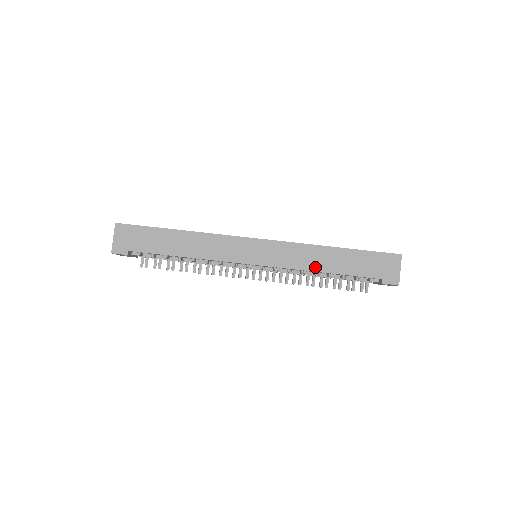
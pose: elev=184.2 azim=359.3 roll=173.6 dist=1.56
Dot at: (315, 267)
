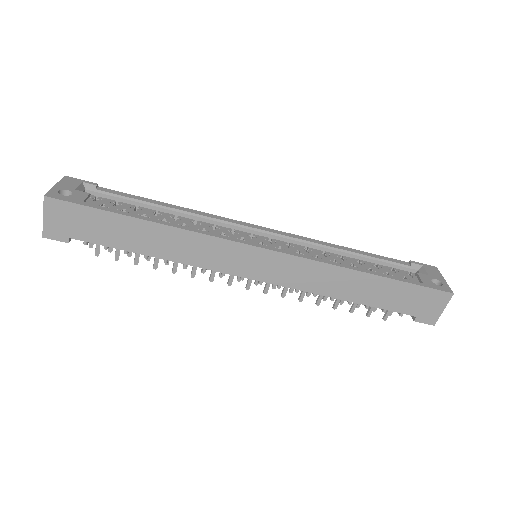
Dot at: (334, 293)
